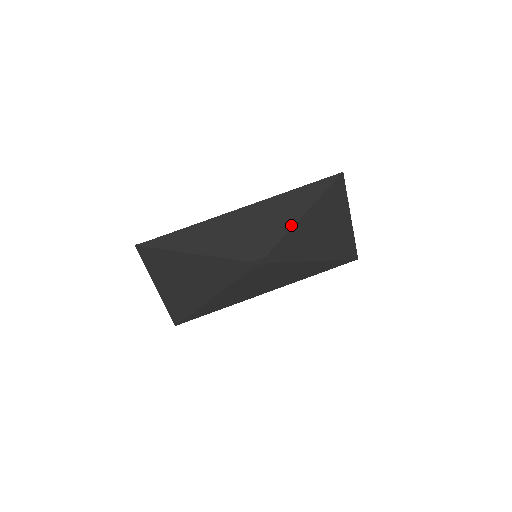
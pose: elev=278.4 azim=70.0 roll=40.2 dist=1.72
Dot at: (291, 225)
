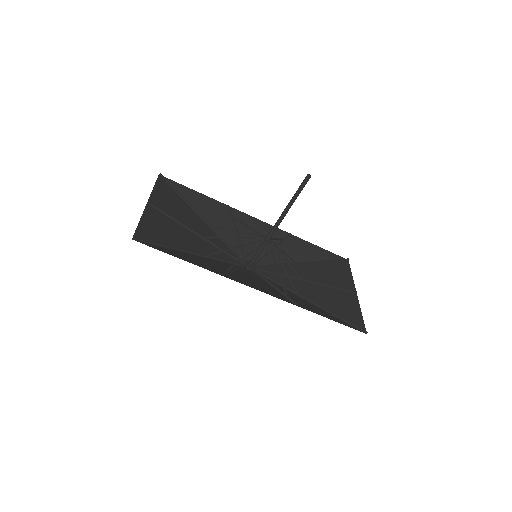
Dot at: (294, 294)
